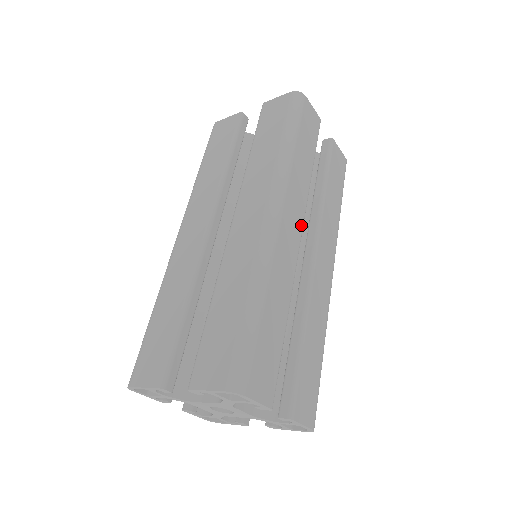
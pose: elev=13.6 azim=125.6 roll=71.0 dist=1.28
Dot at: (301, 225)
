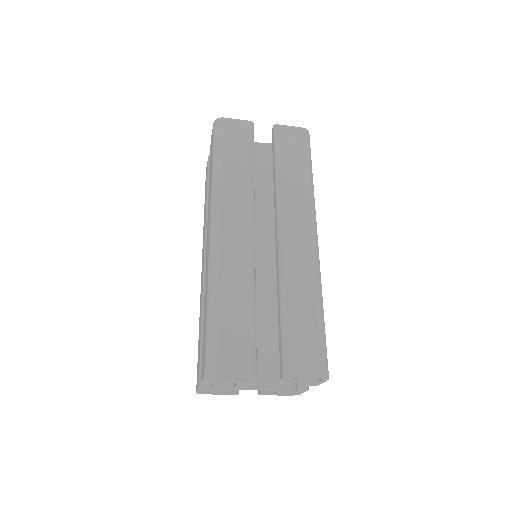
Dot at: (250, 221)
